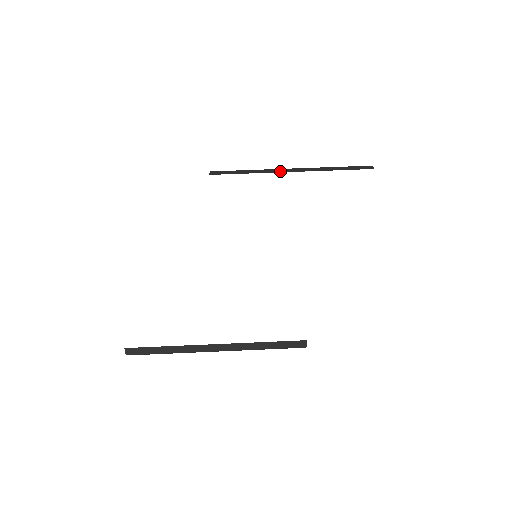
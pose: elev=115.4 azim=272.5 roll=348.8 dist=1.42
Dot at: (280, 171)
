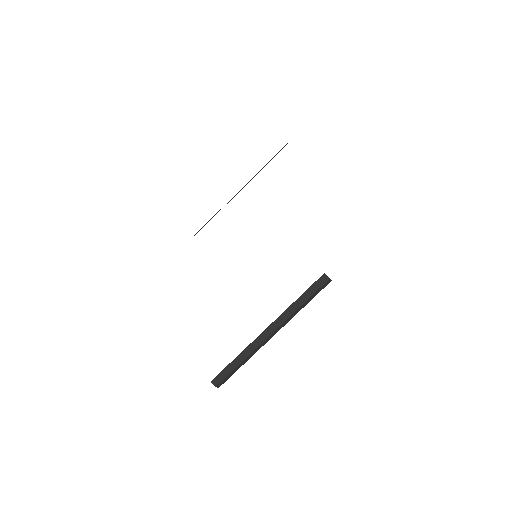
Dot at: (233, 197)
